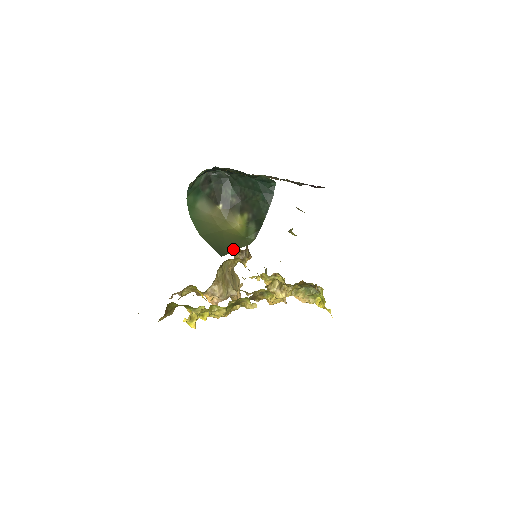
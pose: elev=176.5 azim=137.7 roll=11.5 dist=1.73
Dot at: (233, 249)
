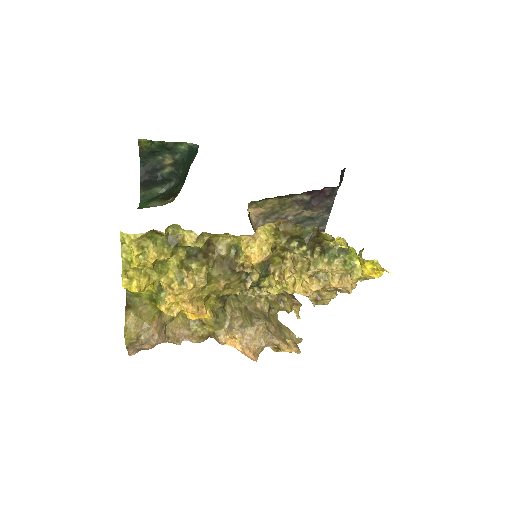
Dot at: occluded
